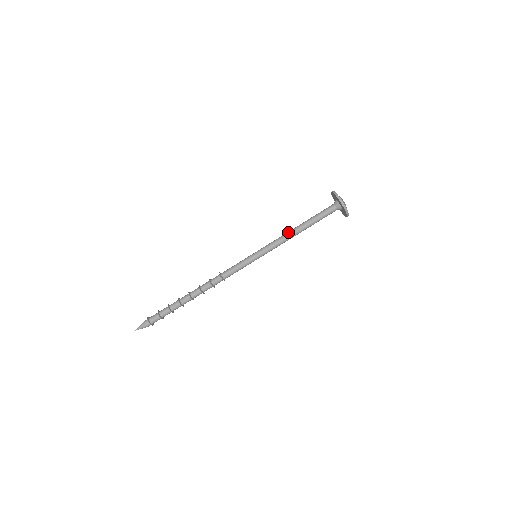
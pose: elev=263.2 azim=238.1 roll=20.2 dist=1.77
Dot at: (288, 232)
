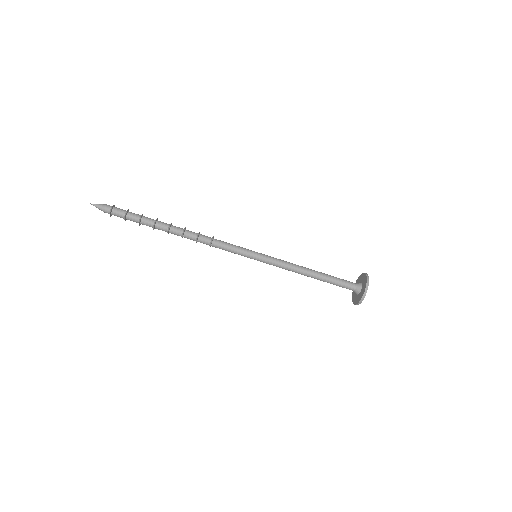
Dot at: (300, 268)
